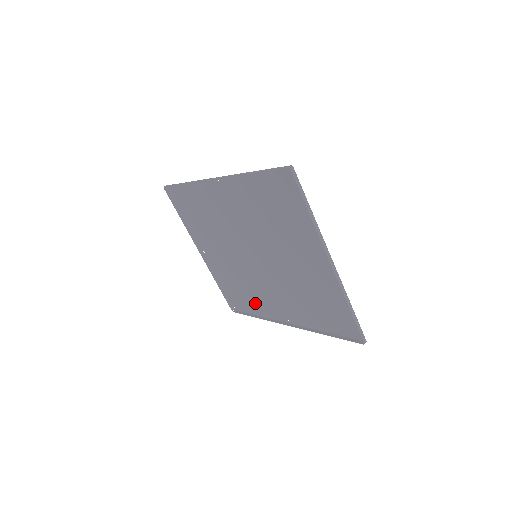
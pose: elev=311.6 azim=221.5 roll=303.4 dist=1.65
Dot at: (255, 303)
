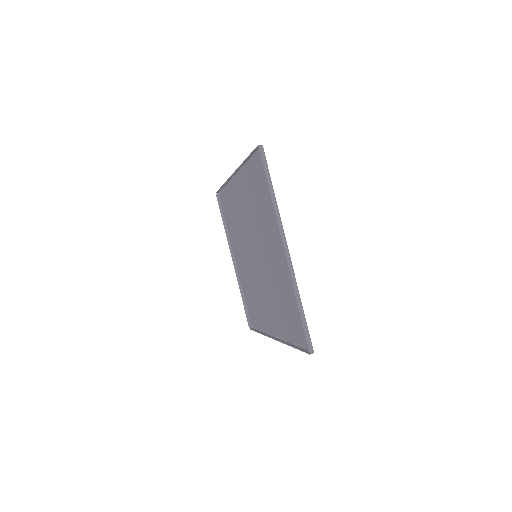
Dot at: (260, 316)
